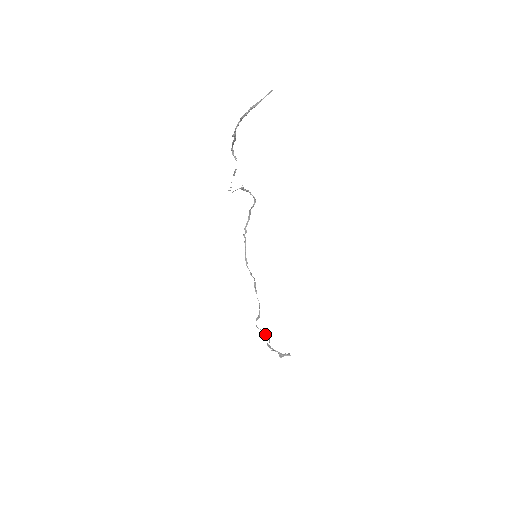
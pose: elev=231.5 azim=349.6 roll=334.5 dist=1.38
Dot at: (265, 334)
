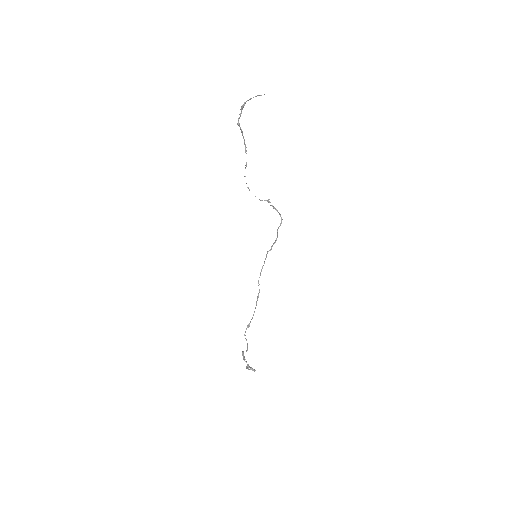
Dot at: (247, 344)
